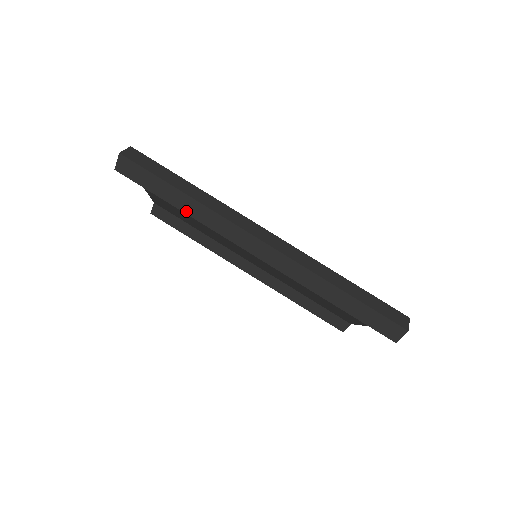
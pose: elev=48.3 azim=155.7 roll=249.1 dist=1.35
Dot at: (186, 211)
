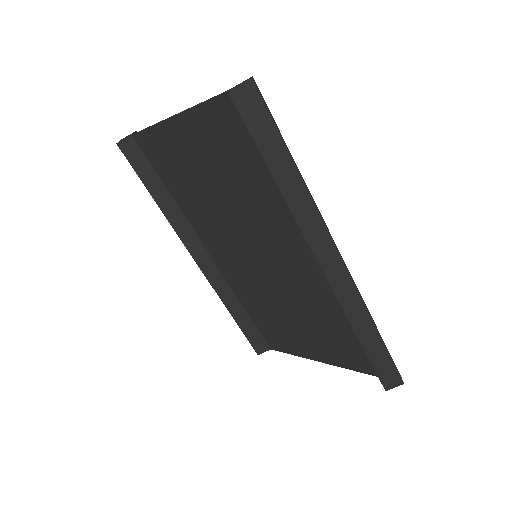
Dot at: (282, 187)
